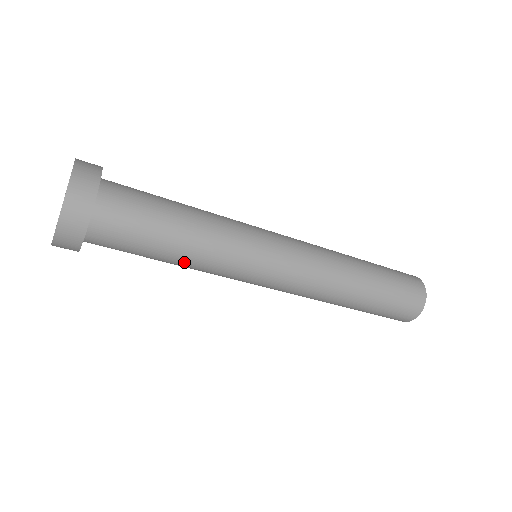
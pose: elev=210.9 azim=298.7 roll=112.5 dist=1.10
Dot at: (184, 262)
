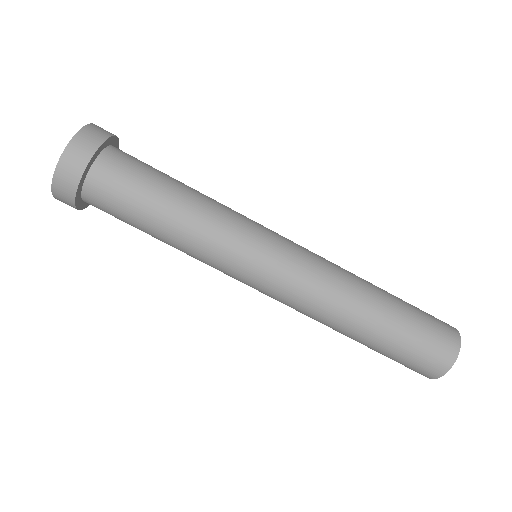
Dot at: (174, 237)
